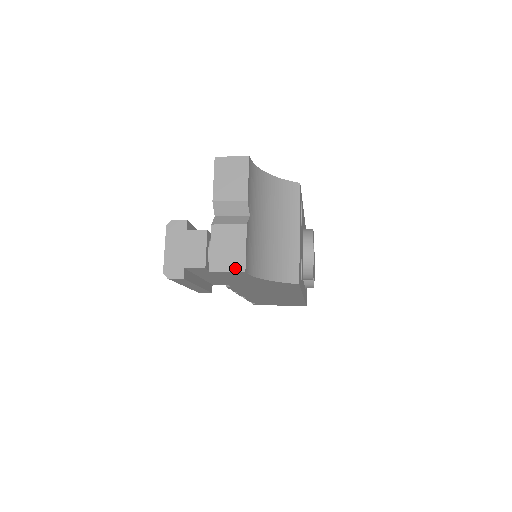
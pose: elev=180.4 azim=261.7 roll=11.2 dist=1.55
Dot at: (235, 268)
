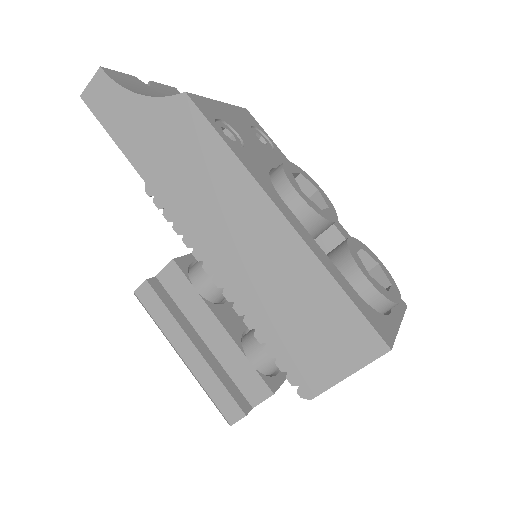
Dot at: (97, 76)
